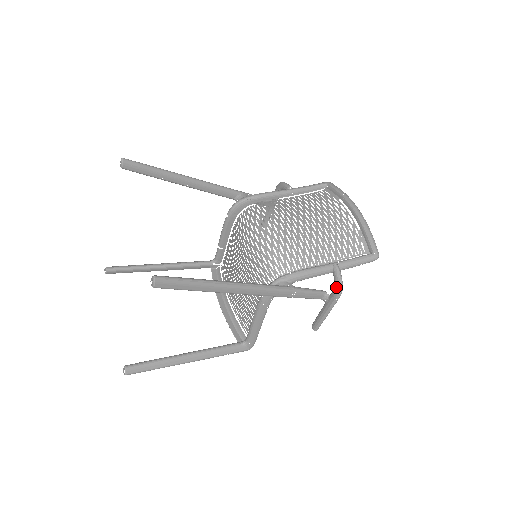
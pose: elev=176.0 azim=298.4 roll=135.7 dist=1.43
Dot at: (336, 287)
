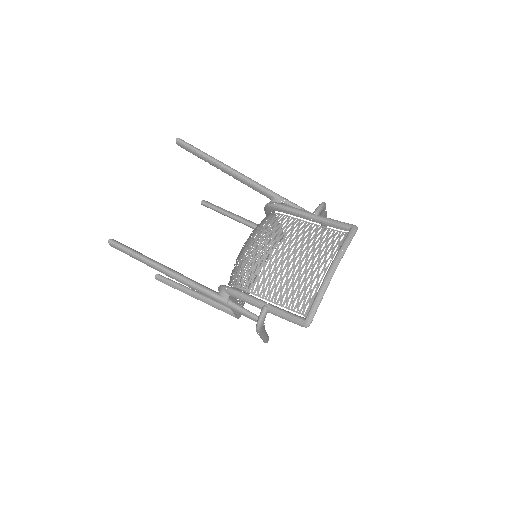
Dot at: (257, 323)
